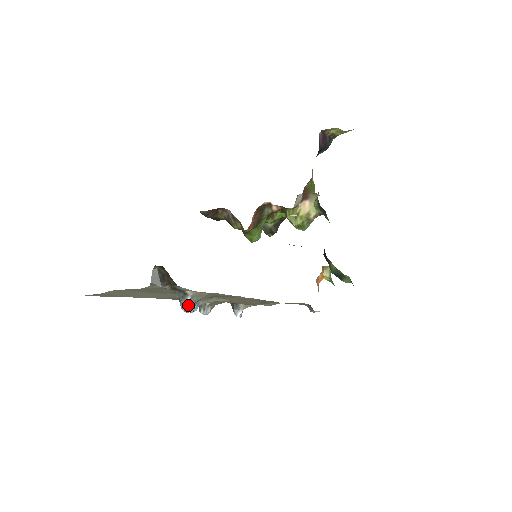
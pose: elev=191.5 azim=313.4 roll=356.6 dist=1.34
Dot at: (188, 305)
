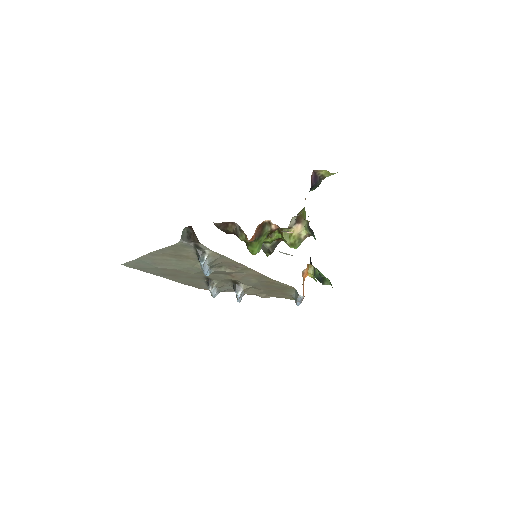
Dot at: (205, 262)
